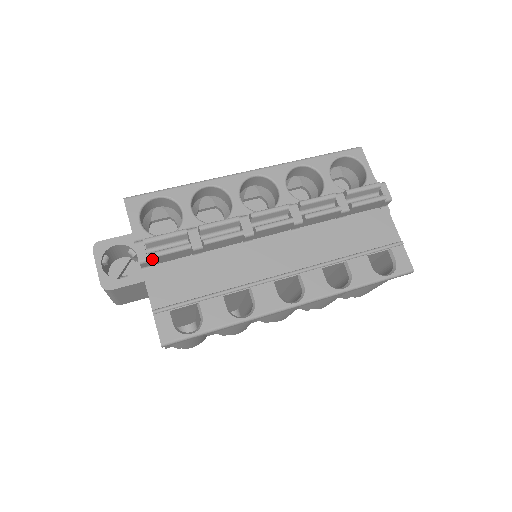
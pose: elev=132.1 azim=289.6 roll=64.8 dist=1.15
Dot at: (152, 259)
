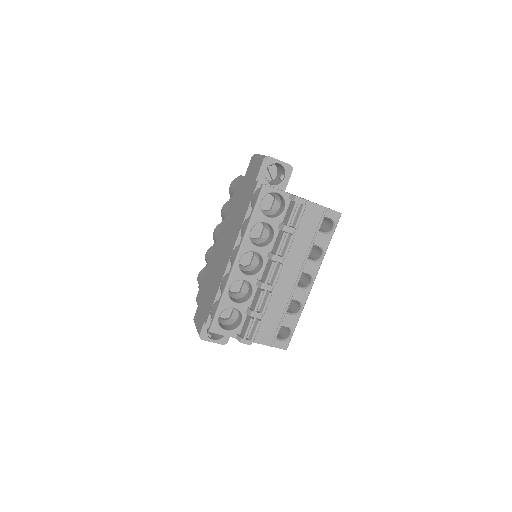
Dot at: (253, 339)
